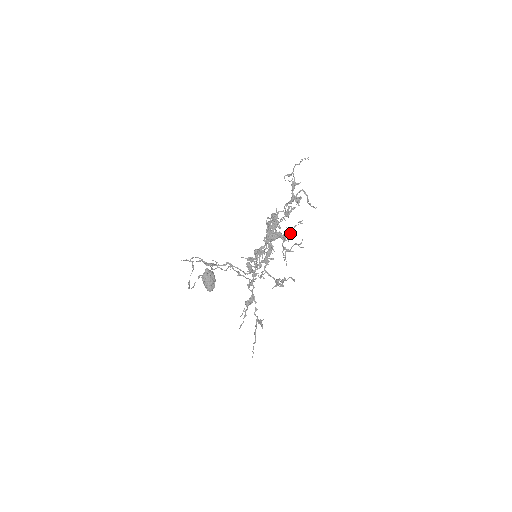
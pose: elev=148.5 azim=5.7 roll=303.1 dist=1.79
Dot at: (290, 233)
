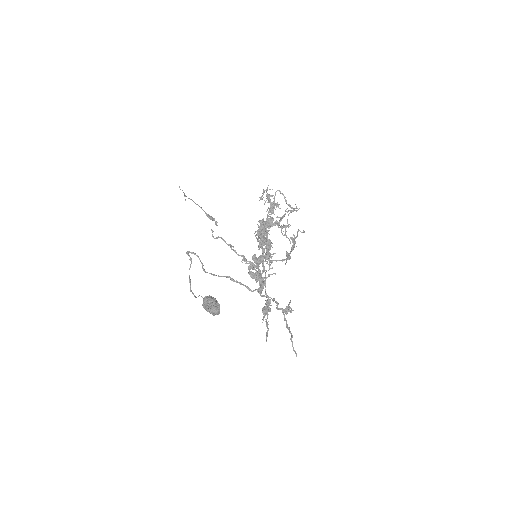
Dot at: occluded
